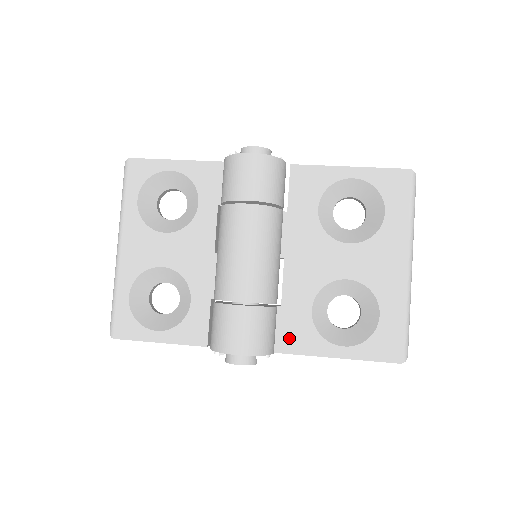
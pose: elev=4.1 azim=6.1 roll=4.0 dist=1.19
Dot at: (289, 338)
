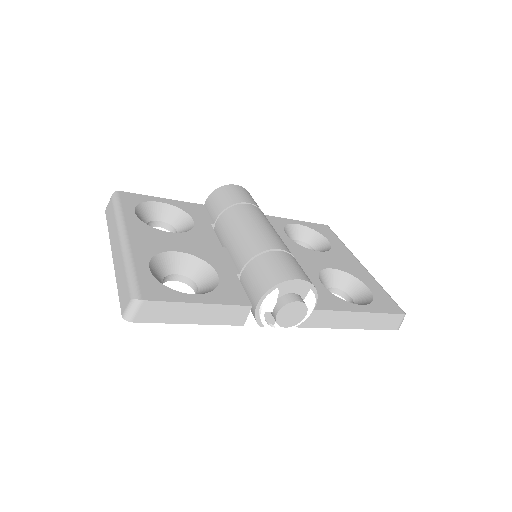
Dot at: (318, 300)
